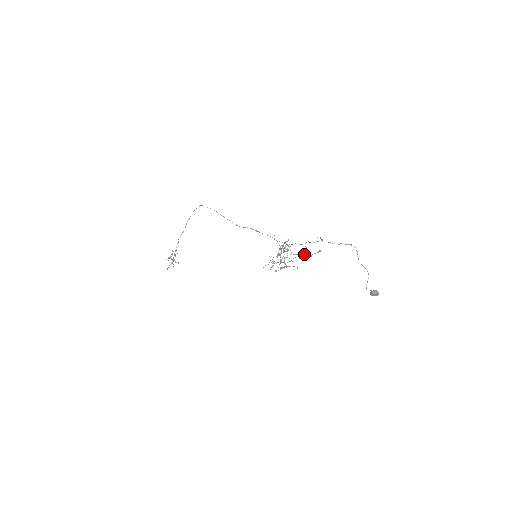
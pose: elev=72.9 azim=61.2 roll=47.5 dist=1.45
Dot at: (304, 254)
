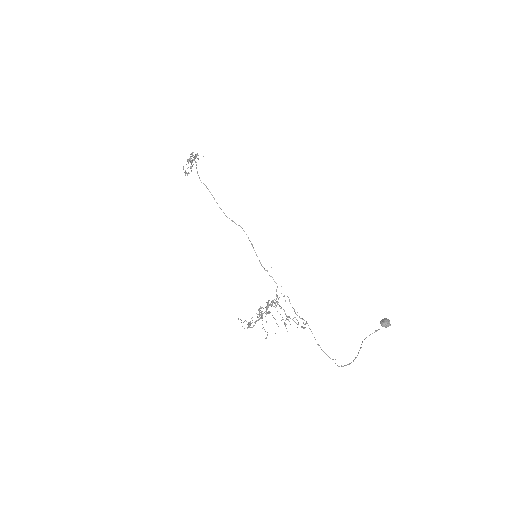
Dot at: (288, 317)
